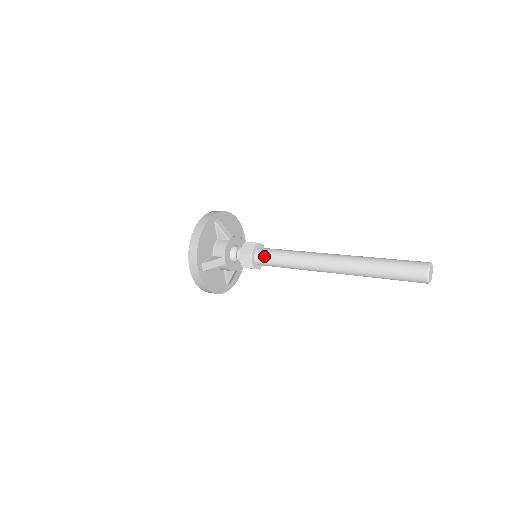
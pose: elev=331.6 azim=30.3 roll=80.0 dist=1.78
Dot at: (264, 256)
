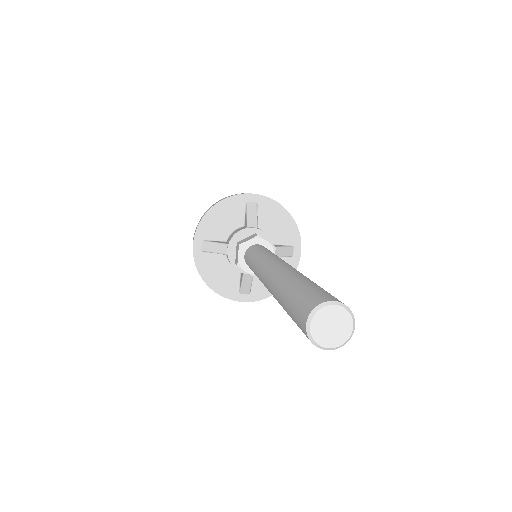
Dot at: (249, 251)
